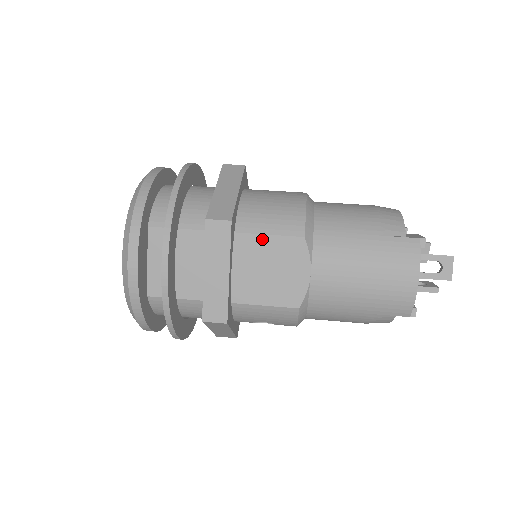
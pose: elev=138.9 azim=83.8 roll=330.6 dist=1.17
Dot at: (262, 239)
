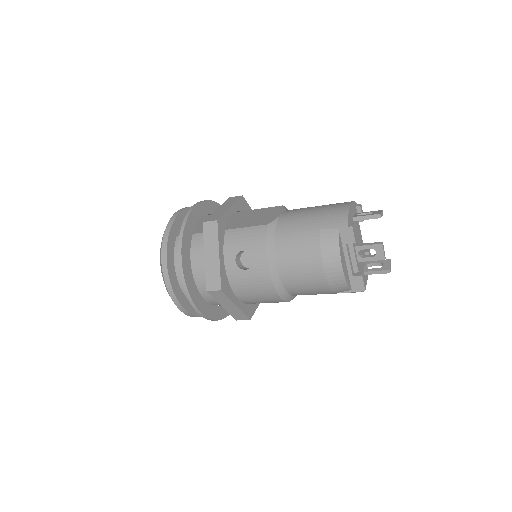
Dot at: (258, 210)
